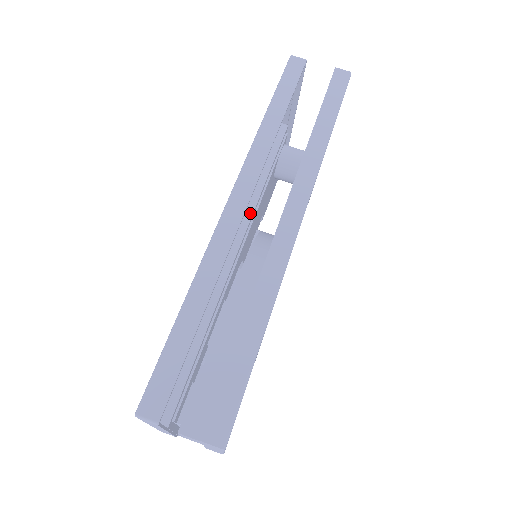
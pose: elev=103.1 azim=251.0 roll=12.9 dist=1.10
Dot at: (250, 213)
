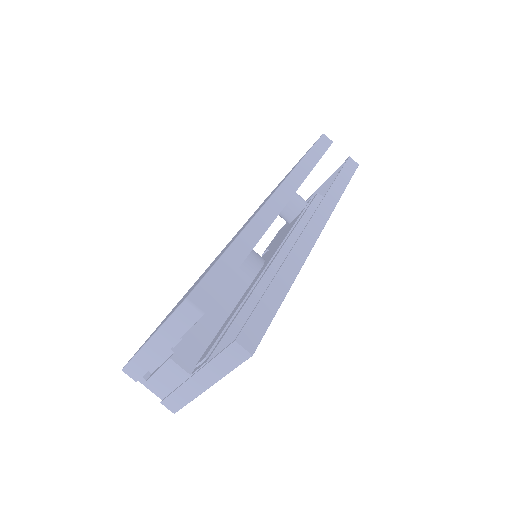
Dot at: occluded
